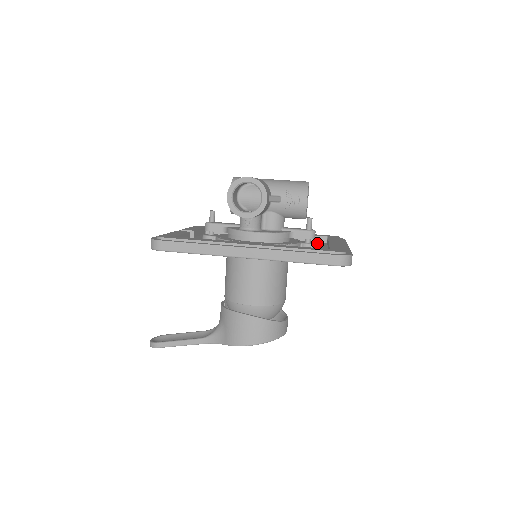
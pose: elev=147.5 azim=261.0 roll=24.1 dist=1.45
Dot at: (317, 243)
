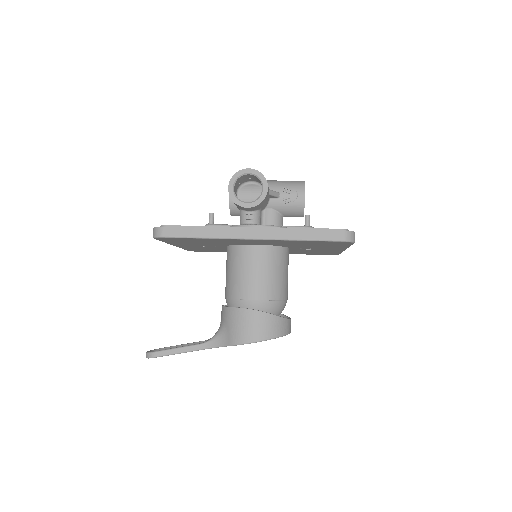
Dot at: occluded
